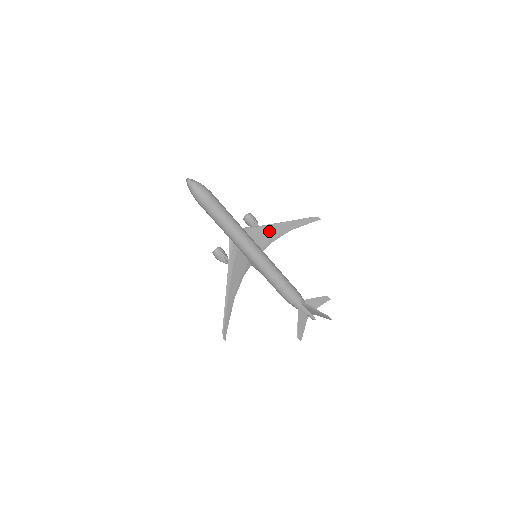
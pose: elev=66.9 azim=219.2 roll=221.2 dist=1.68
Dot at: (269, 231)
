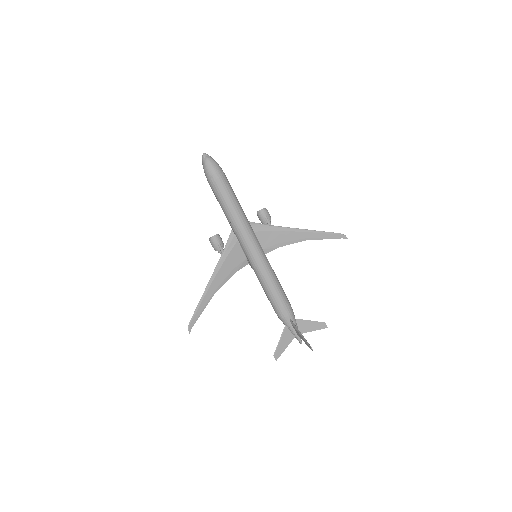
Dot at: (280, 234)
